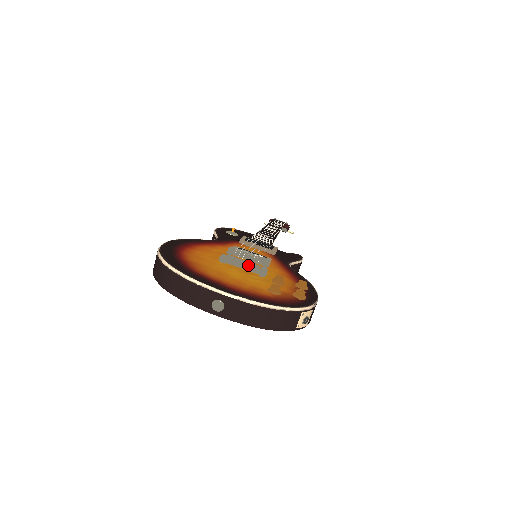
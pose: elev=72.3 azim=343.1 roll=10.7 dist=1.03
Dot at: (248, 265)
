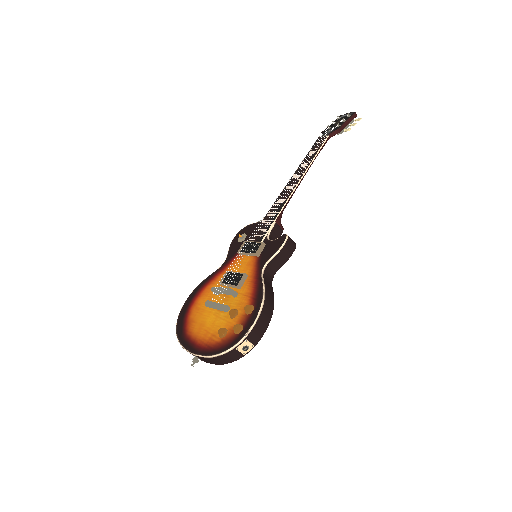
Dot at: (216, 308)
